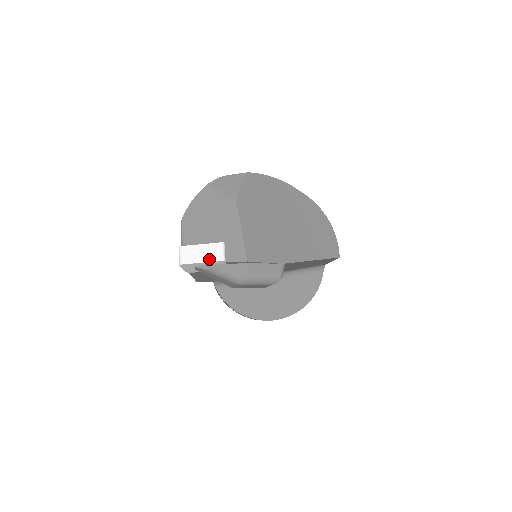
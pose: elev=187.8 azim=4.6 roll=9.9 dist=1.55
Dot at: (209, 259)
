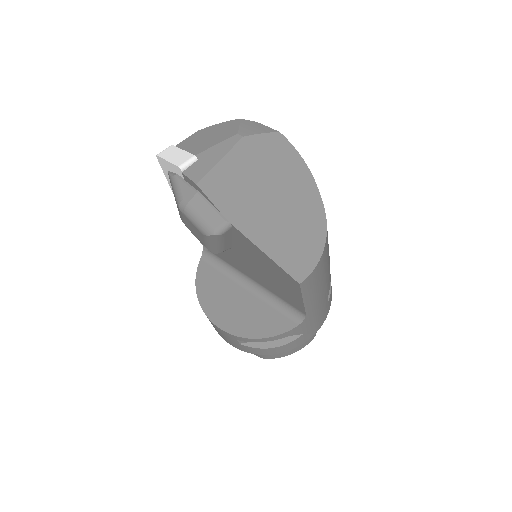
Dot at: (174, 161)
